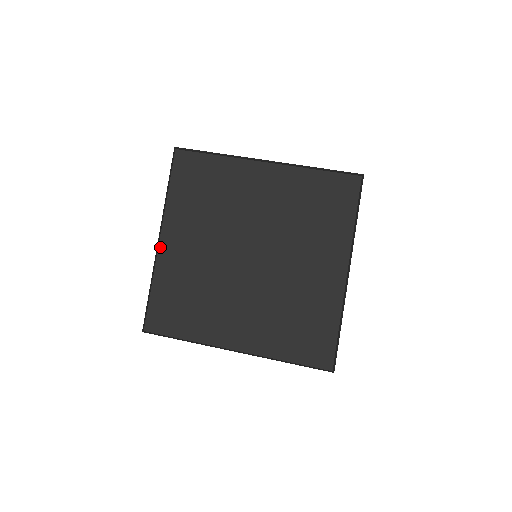
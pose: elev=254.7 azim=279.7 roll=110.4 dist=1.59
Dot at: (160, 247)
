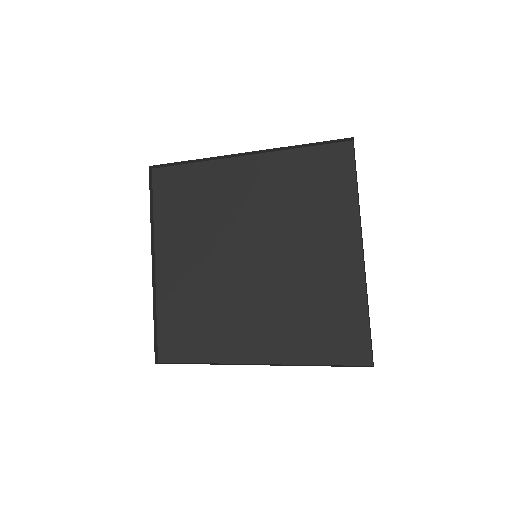
Dot at: (157, 271)
